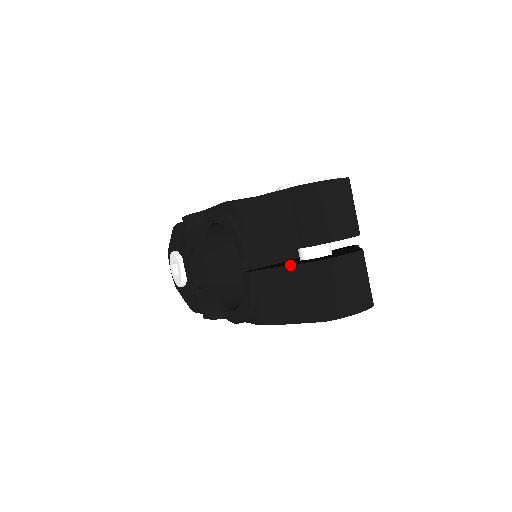
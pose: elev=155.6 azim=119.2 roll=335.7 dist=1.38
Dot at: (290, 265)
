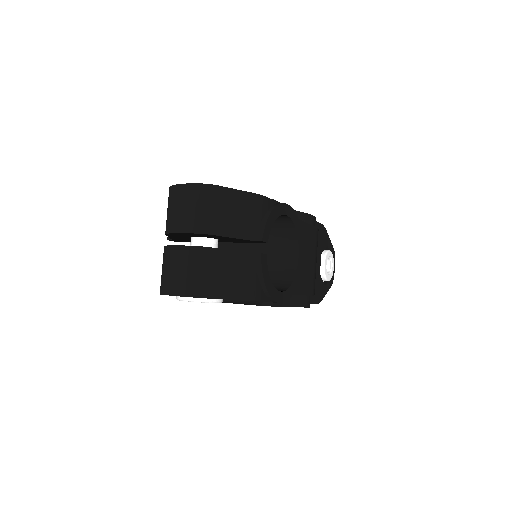
Dot at: occluded
